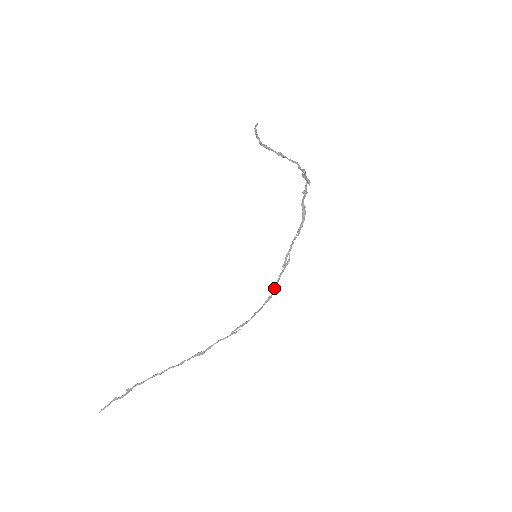
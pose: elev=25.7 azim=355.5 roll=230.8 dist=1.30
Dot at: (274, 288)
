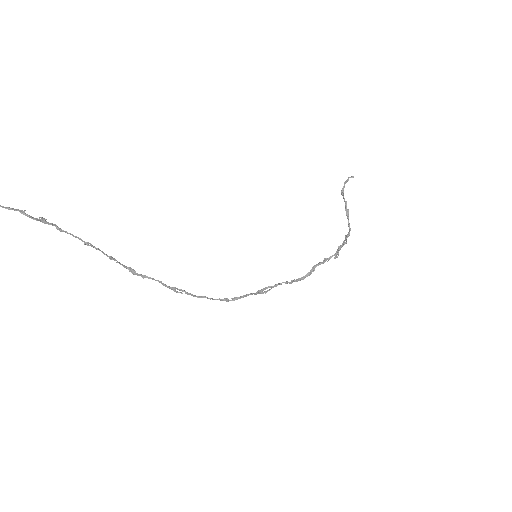
Dot at: (238, 297)
